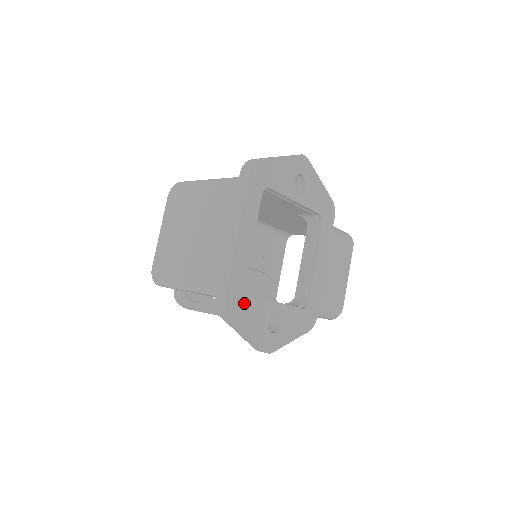
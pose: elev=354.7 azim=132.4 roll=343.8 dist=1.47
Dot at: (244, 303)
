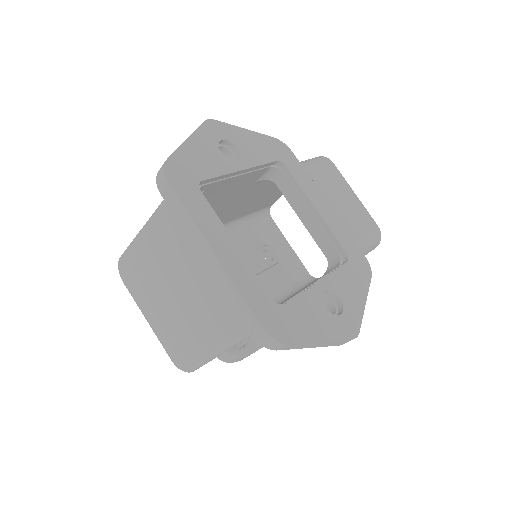
Dot at: (287, 314)
